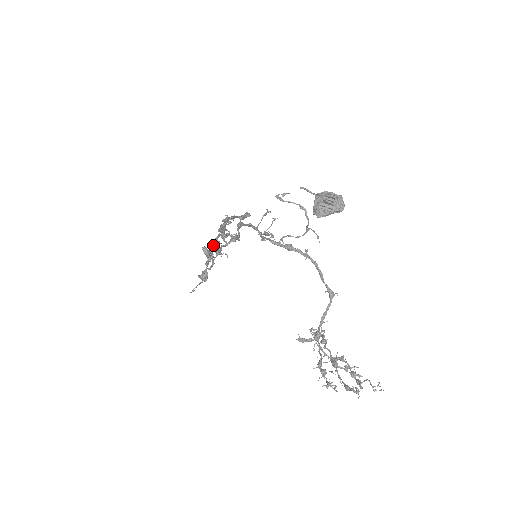
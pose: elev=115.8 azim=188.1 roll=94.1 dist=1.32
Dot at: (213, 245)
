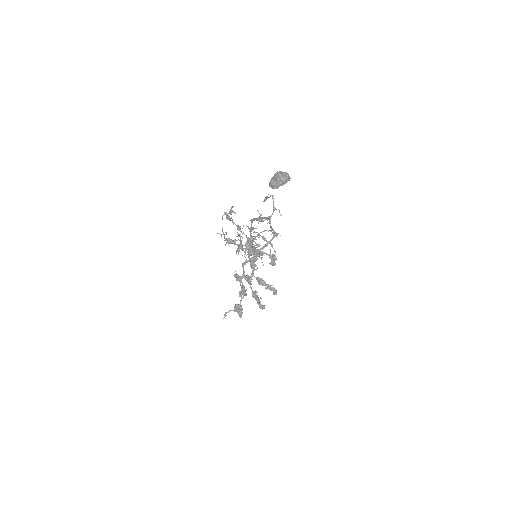
Dot at: occluded
